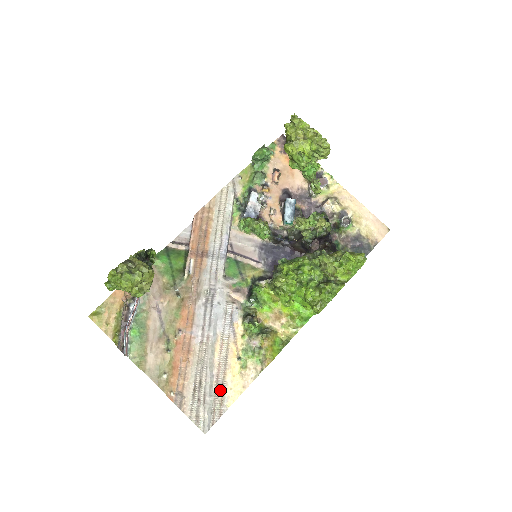
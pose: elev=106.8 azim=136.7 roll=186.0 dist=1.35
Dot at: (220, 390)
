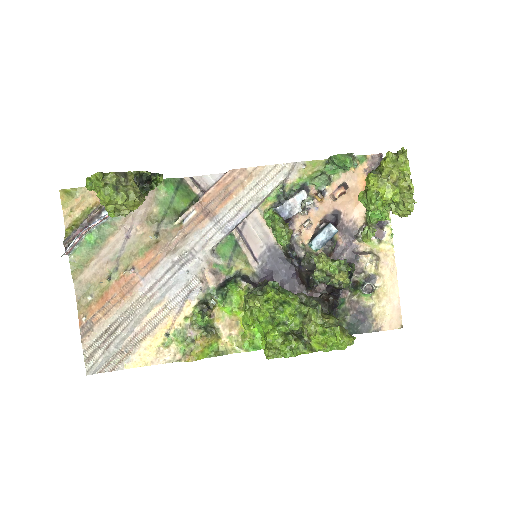
Dot at: (129, 348)
